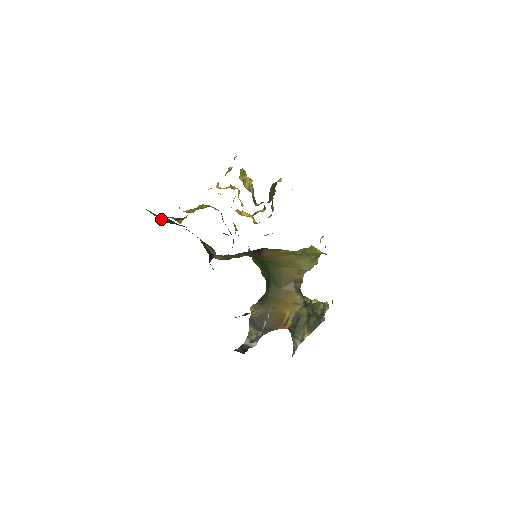
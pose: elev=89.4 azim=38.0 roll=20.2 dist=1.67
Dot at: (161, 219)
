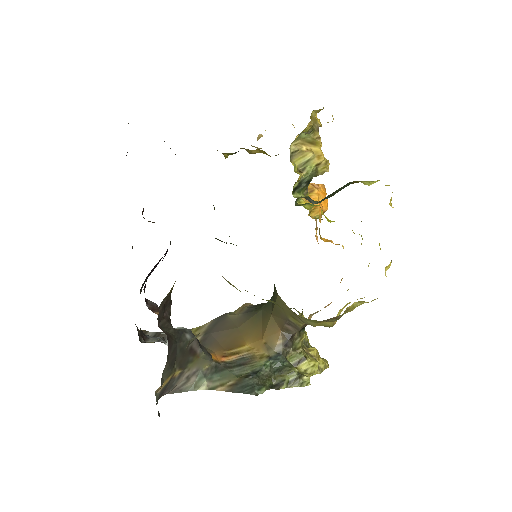
Dot at: occluded
